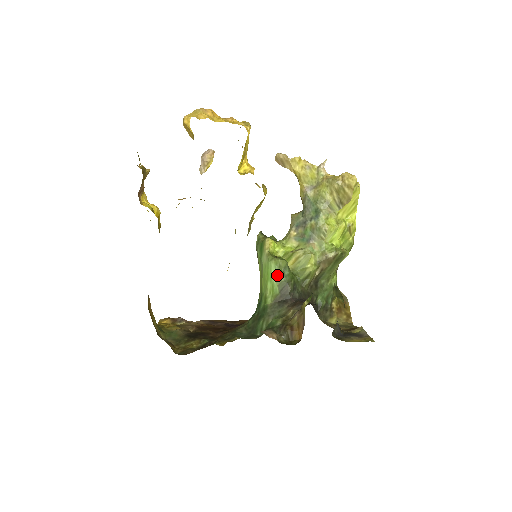
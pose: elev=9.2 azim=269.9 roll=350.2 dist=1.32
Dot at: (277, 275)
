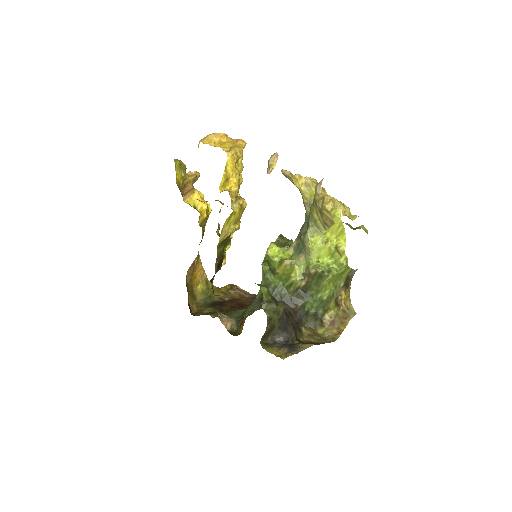
Dot at: (263, 276)
